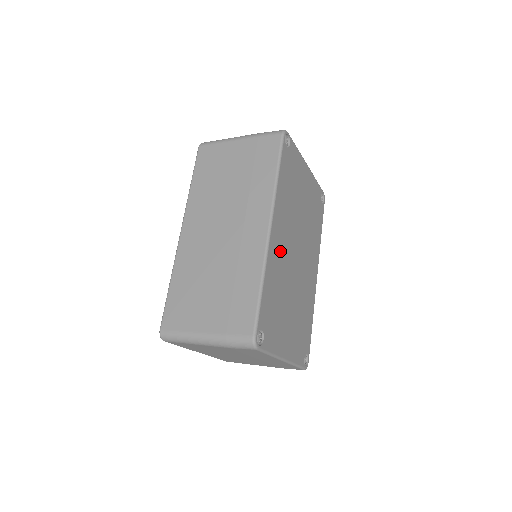
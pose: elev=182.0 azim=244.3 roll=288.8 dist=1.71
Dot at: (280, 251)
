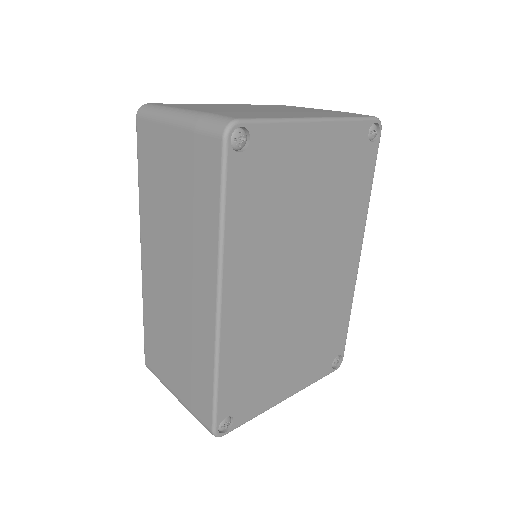
Dot at: (252, 311)
